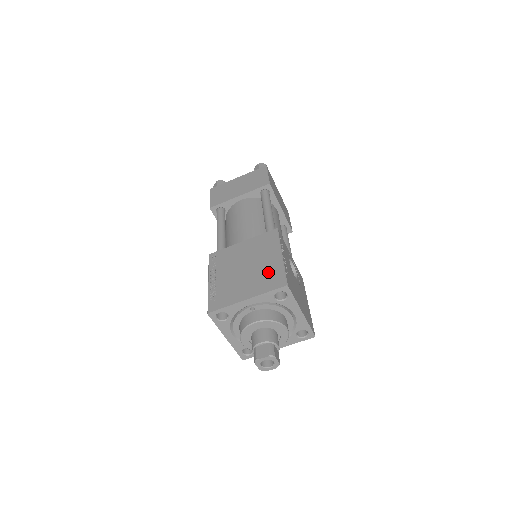
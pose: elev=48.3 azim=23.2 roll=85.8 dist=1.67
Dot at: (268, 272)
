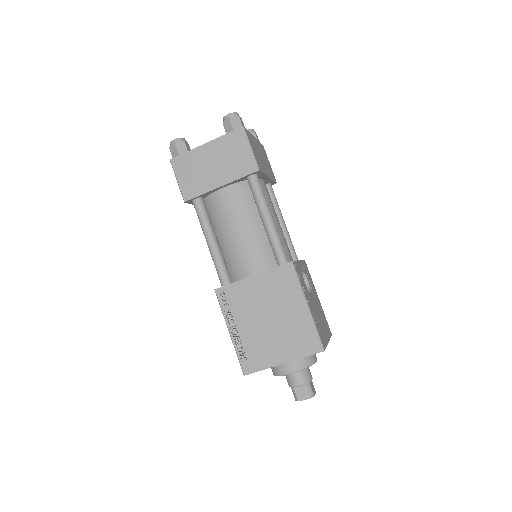
Dot at: (298, 330)
